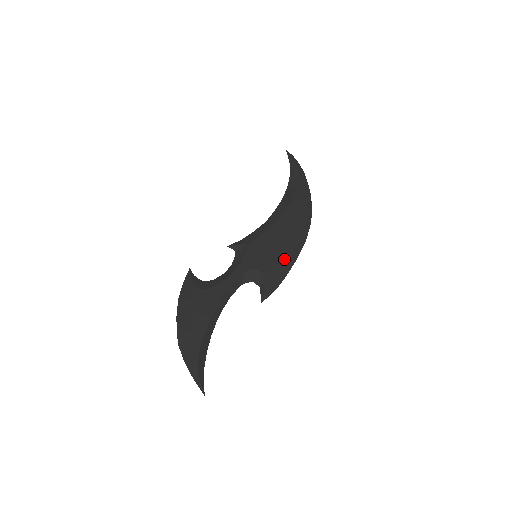
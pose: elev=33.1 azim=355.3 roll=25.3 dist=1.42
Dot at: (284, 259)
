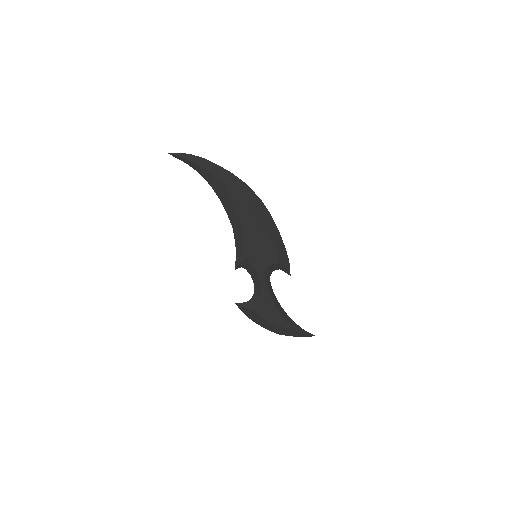
Dot at: (274, 242)
